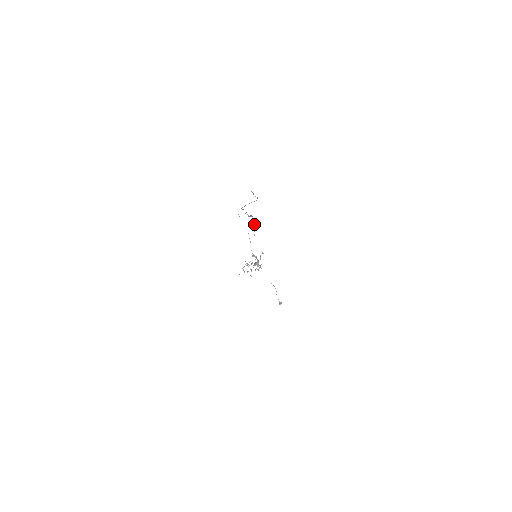
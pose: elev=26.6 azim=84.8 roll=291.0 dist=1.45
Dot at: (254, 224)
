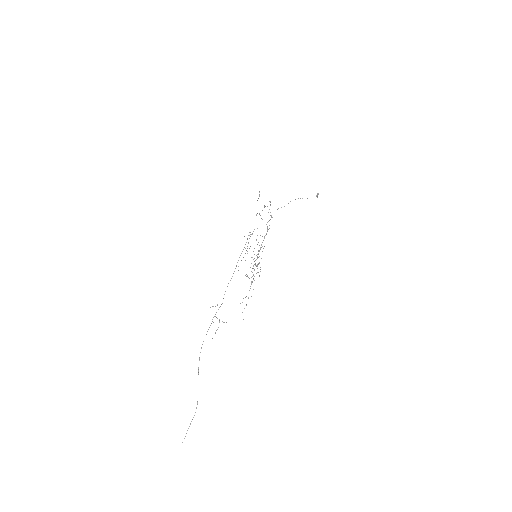
Dot at: (244, 247)
